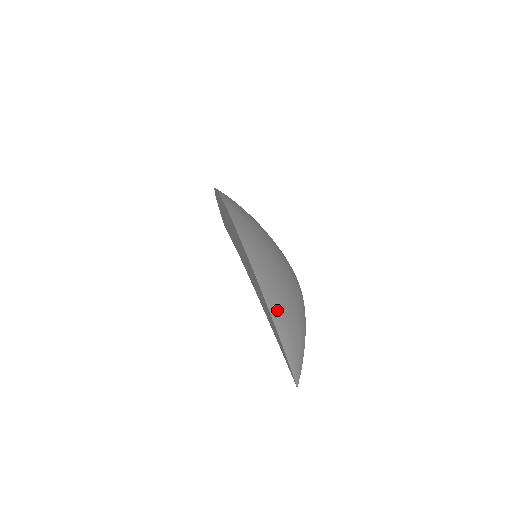
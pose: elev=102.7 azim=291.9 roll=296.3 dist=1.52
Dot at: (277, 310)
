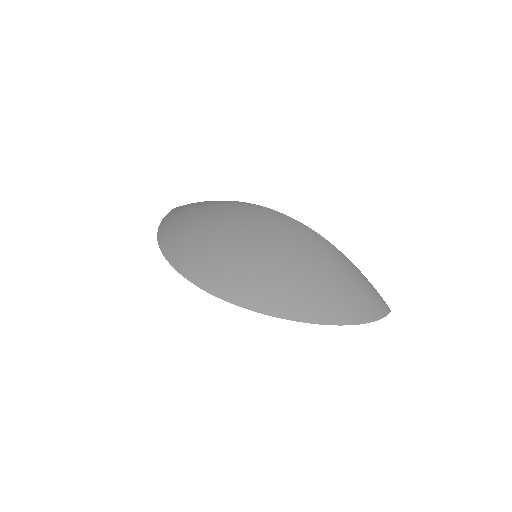
Dot at: (339, 312)
